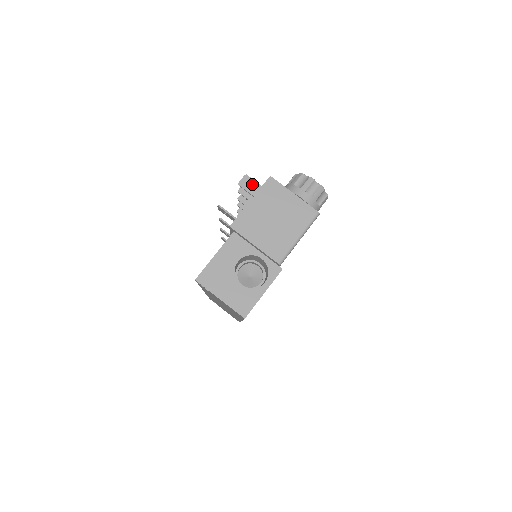
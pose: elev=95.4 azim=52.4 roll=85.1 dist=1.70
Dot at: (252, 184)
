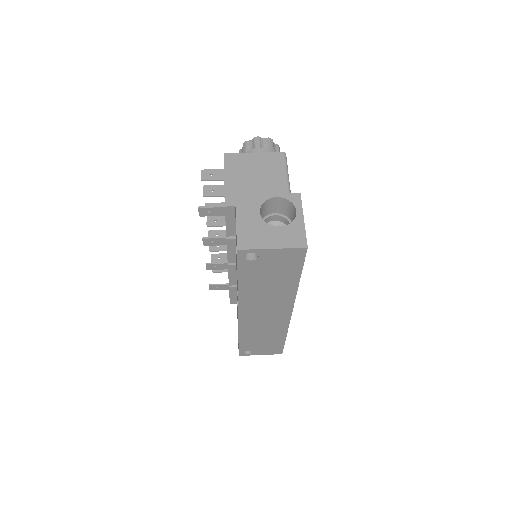
Dot at: (213, 173)
